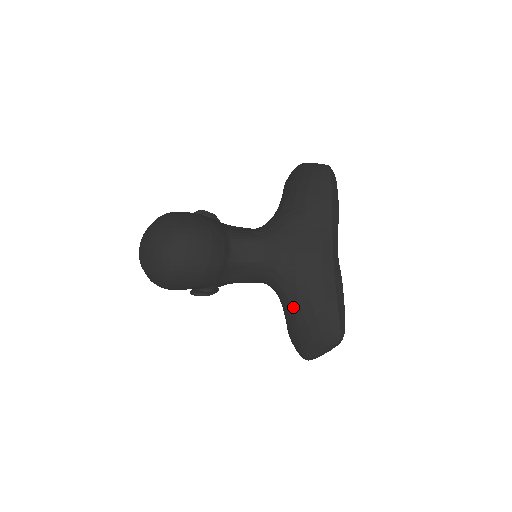
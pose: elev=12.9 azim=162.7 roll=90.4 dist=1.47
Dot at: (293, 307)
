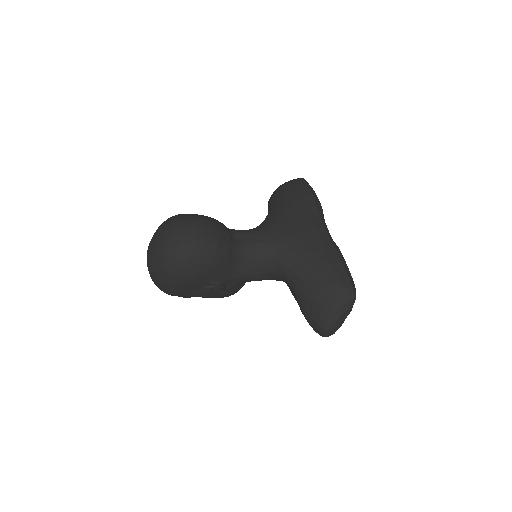
Dot at: (302, 278)
